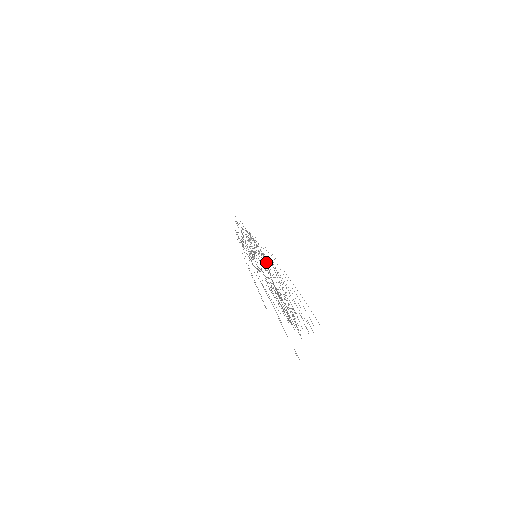
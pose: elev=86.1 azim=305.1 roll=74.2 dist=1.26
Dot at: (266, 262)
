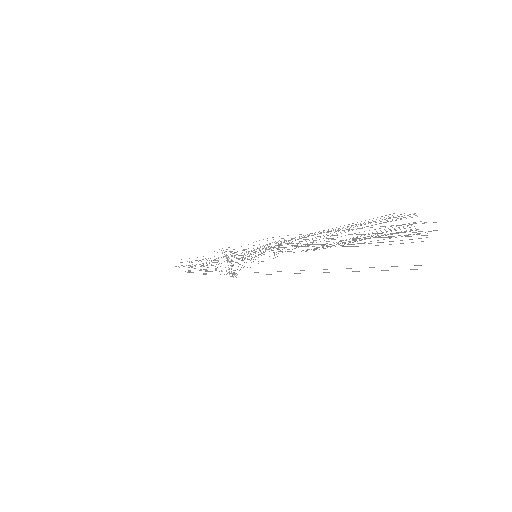
Dot at: (279, 249)
